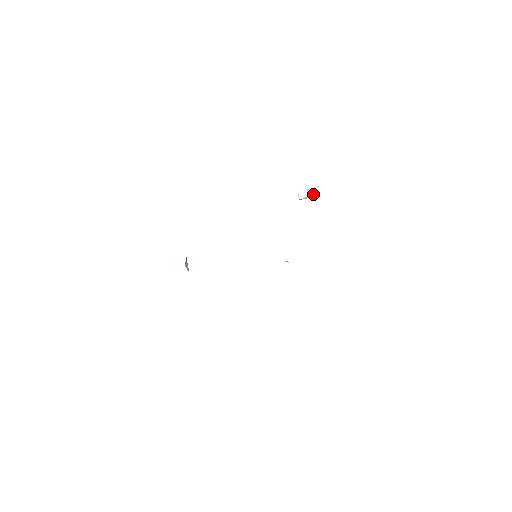
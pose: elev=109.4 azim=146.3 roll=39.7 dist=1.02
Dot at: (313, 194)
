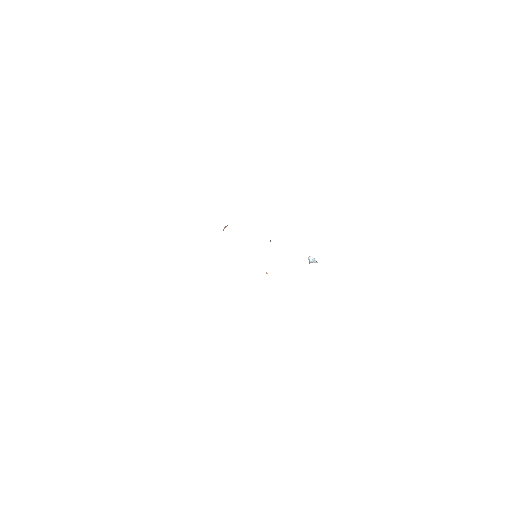
Dot at: occluded
